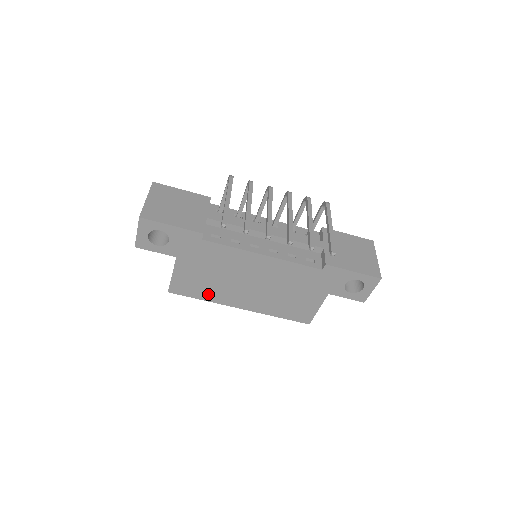
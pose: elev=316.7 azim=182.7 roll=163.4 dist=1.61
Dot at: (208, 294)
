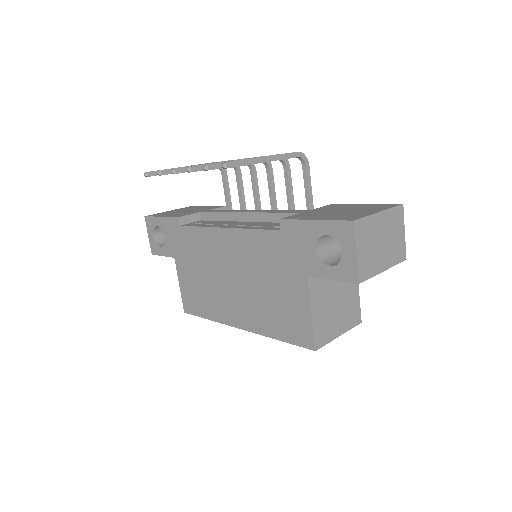
Dot at: (209, 308)
